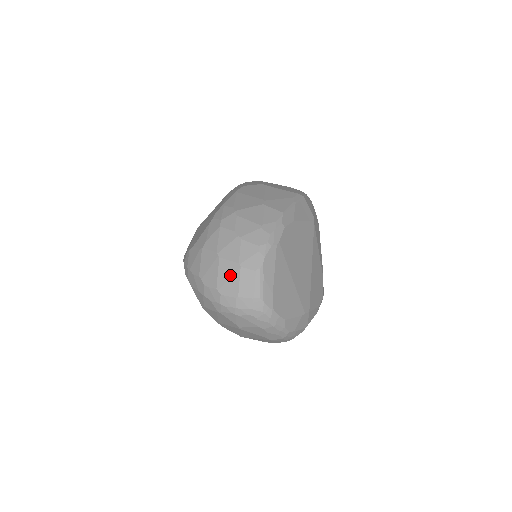
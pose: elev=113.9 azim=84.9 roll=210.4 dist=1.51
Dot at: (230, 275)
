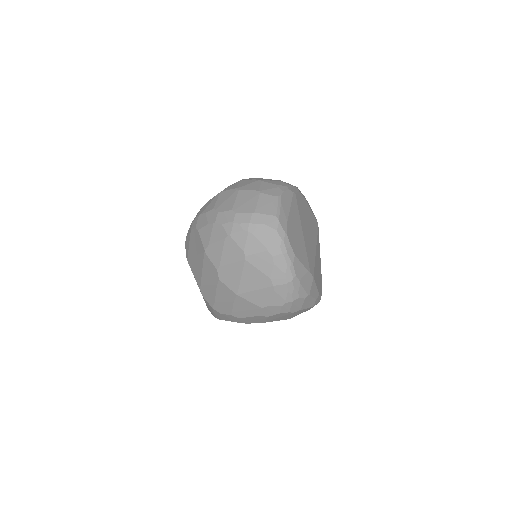
Dot at: (248, 199)
